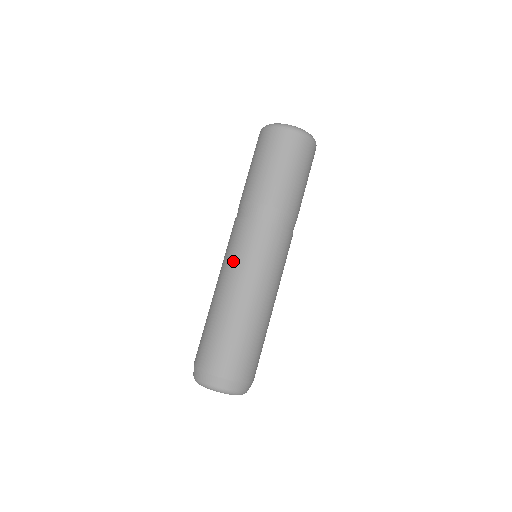
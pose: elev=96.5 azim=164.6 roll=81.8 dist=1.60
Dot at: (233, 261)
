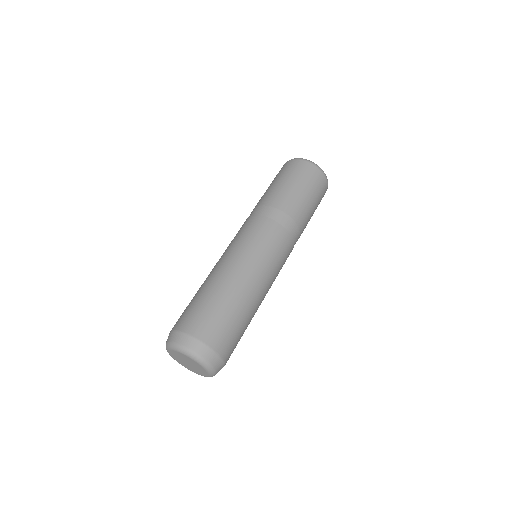
Dot at: occluded
